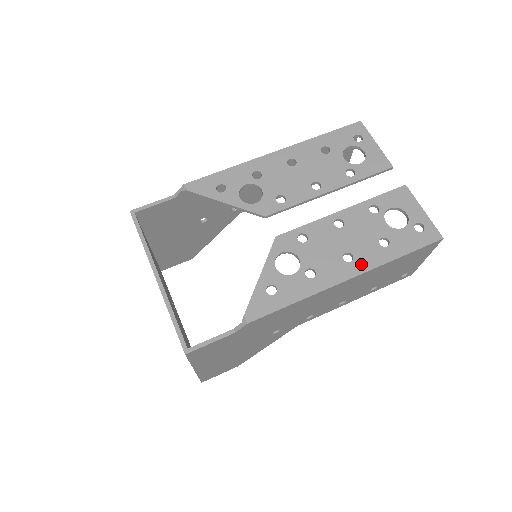
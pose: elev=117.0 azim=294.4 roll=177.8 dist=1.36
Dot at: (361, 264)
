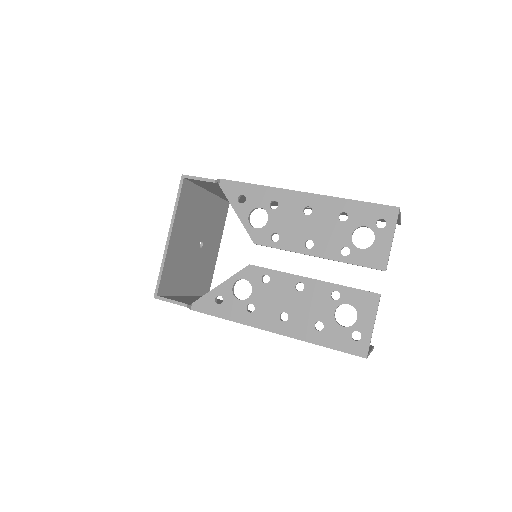
Dot at: (288, 328)
